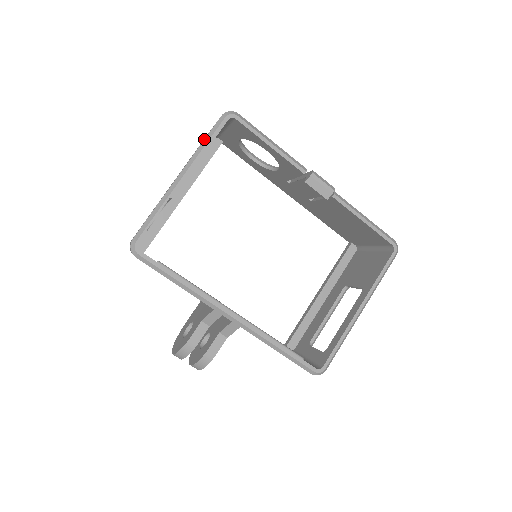
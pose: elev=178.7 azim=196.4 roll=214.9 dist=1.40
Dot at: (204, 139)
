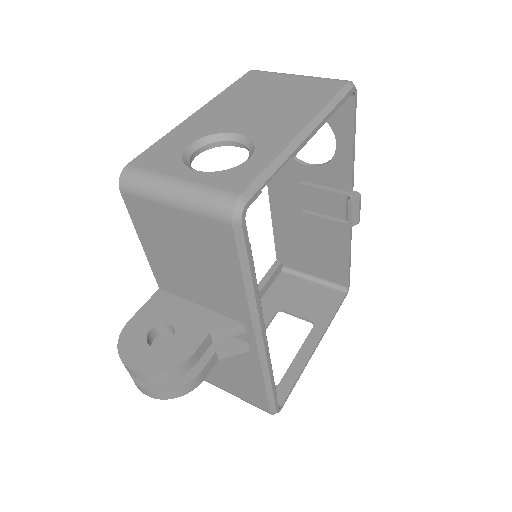
Dot at: (332, 99)
